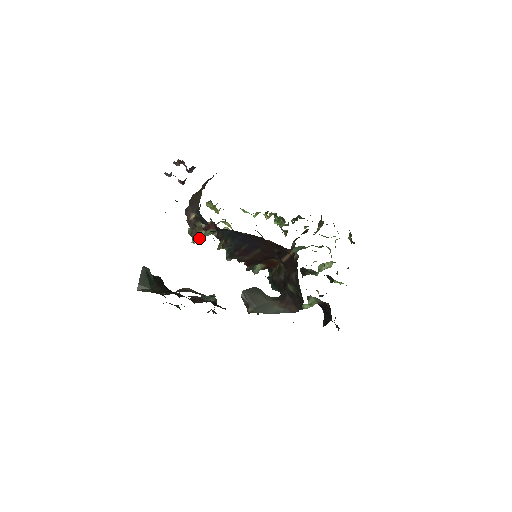
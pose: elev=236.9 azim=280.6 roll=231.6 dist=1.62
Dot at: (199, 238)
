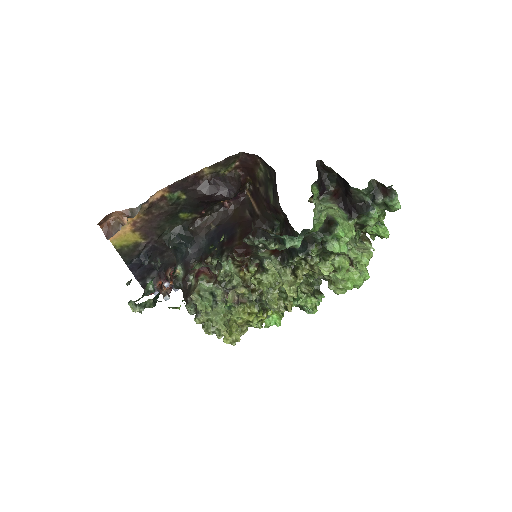
Dot at: (198, 293)
